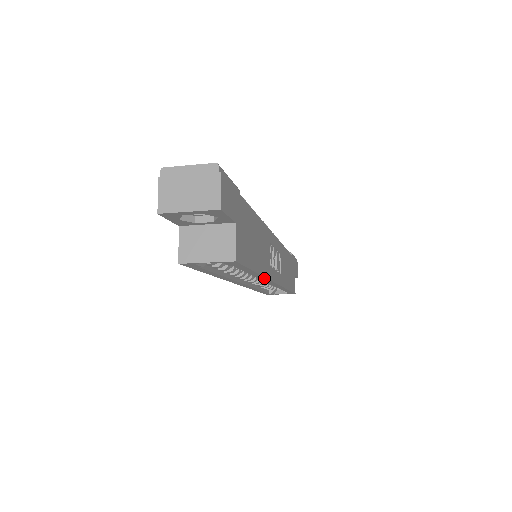
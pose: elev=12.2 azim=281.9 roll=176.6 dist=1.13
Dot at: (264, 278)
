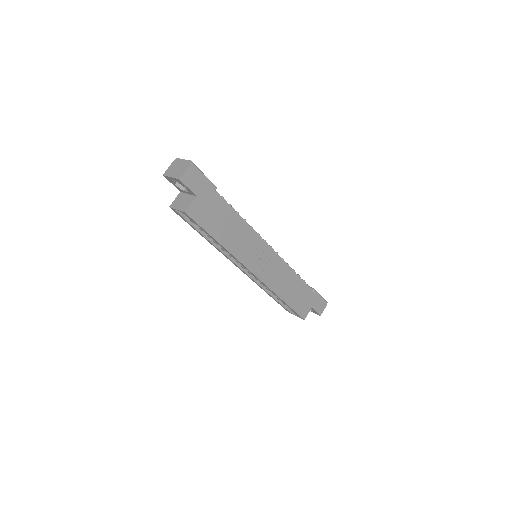
Dot at: (234, 257)
